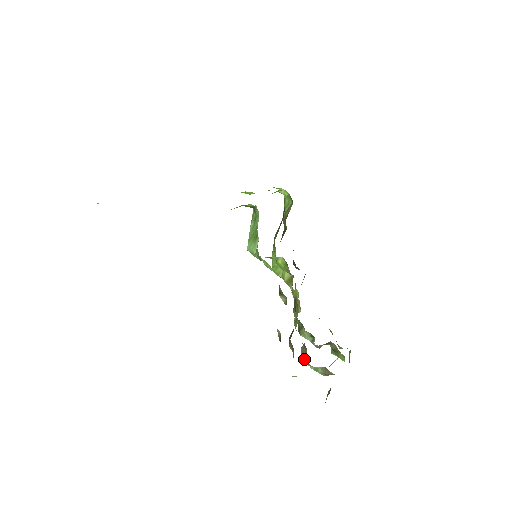
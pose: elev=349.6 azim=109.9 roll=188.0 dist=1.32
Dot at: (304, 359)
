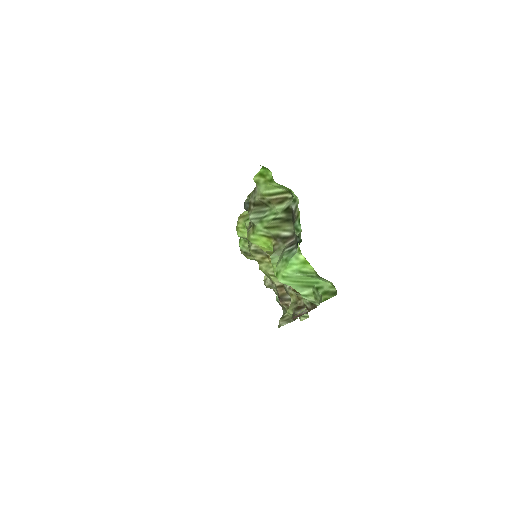
Dot at: (270, 288)
